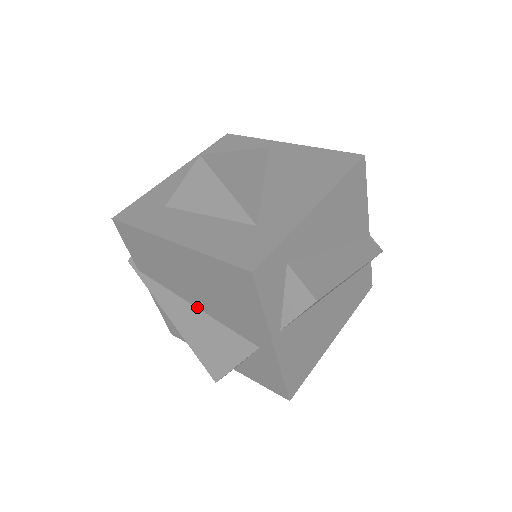
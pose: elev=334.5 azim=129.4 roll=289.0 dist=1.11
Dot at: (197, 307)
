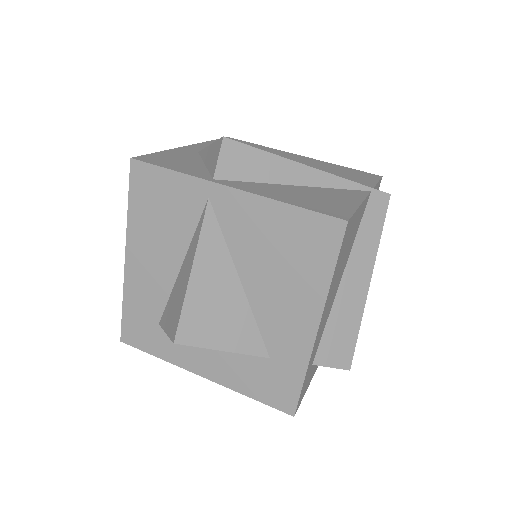
Dot at: occluded
